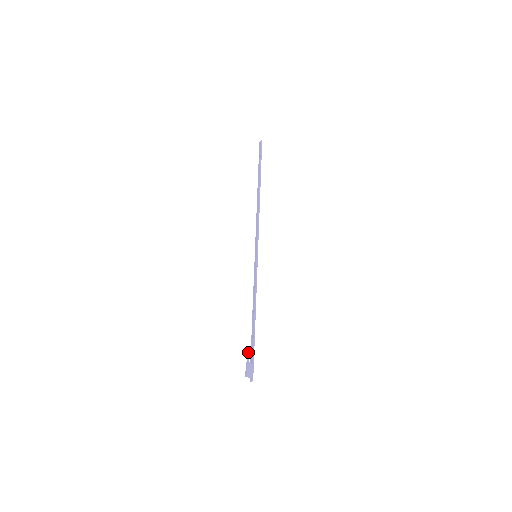
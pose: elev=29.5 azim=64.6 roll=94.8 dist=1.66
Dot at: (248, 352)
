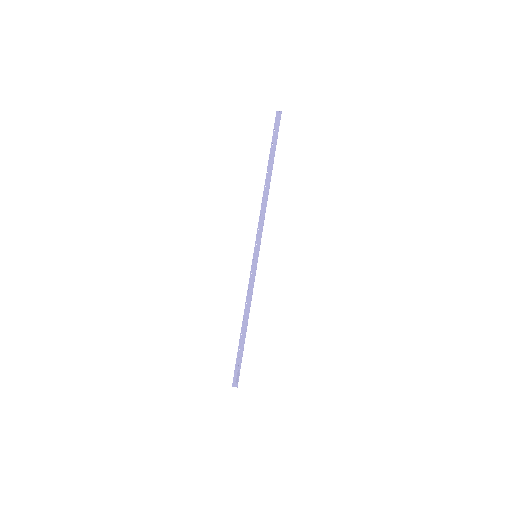
Dot at: (239, 360)
